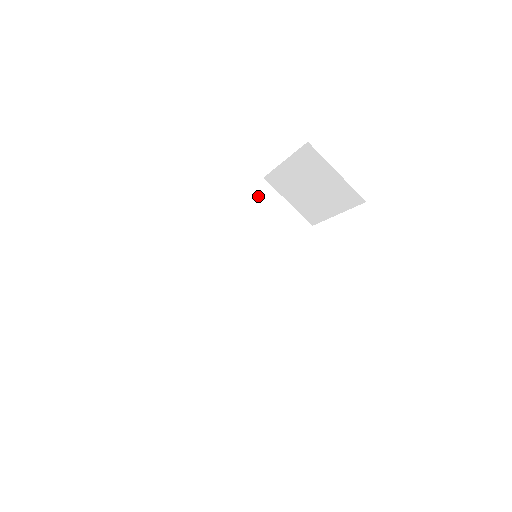
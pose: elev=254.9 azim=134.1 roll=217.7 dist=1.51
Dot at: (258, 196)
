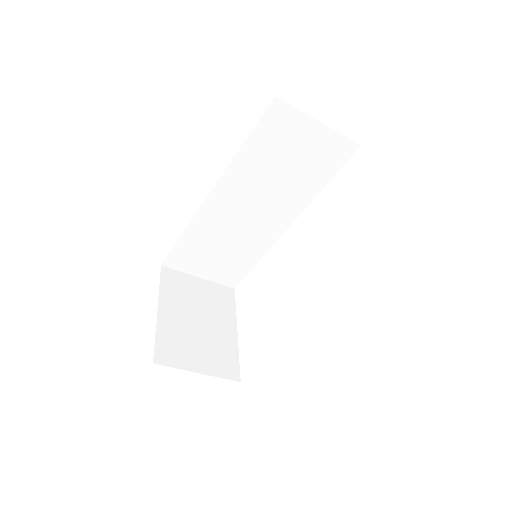
Dot at: (269, 126)
